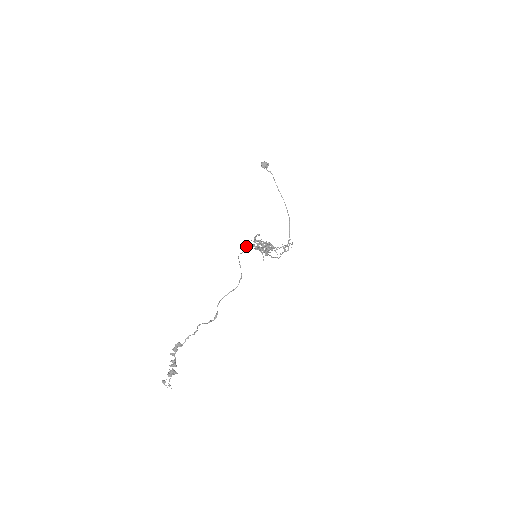
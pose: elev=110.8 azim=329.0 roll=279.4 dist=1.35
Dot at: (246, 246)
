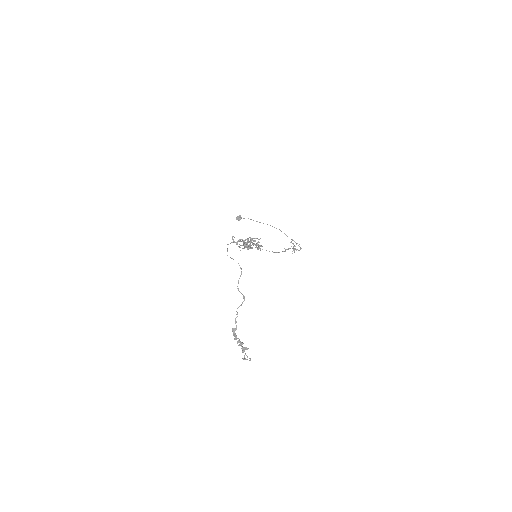
Dot at: occluded
